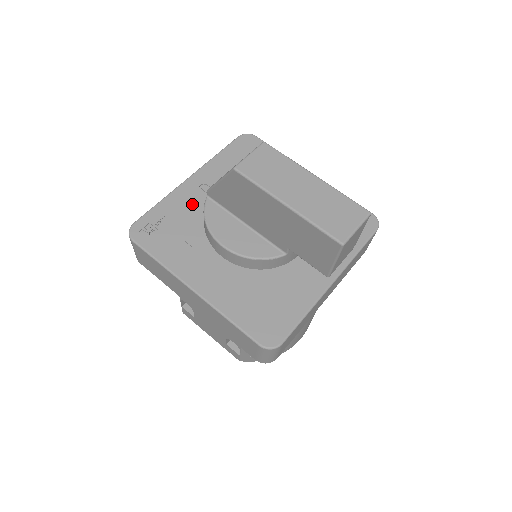
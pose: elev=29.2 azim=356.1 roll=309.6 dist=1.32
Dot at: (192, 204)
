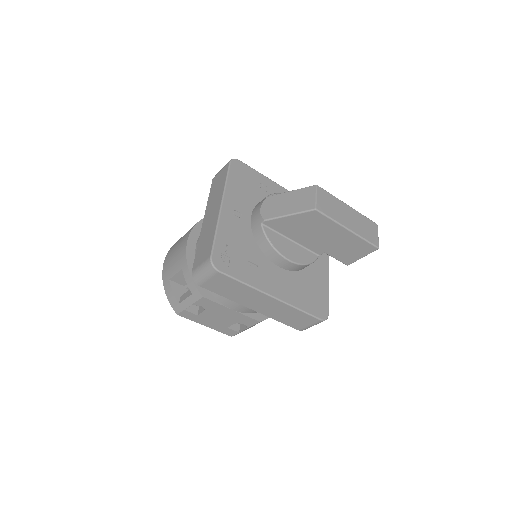
Dot at: (236, 229)
